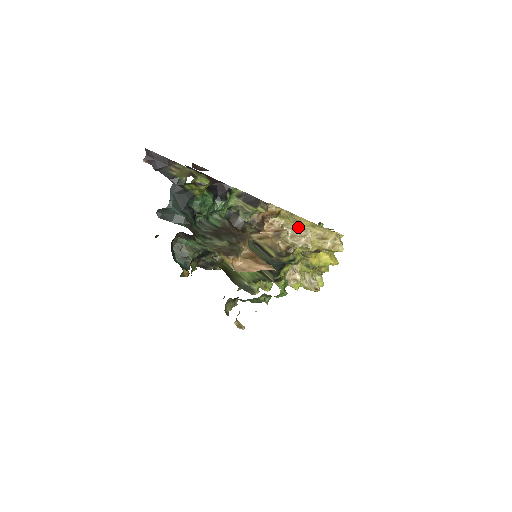
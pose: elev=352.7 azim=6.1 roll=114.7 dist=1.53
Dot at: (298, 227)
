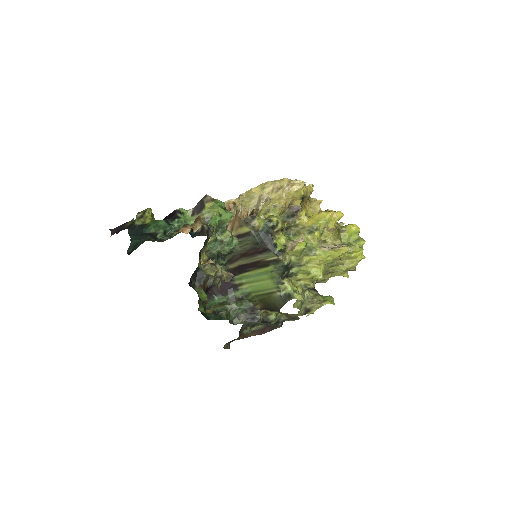
Dot at: (256, 200)
